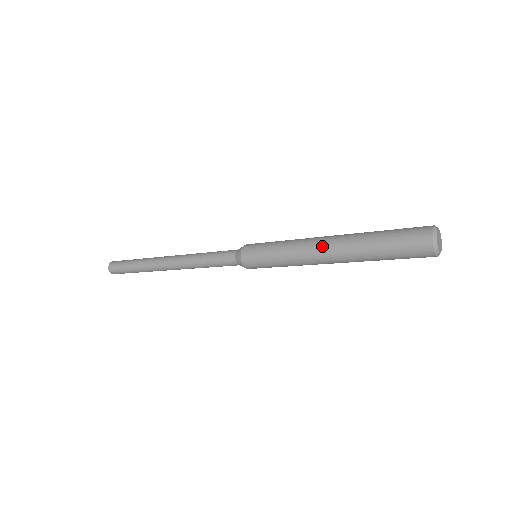
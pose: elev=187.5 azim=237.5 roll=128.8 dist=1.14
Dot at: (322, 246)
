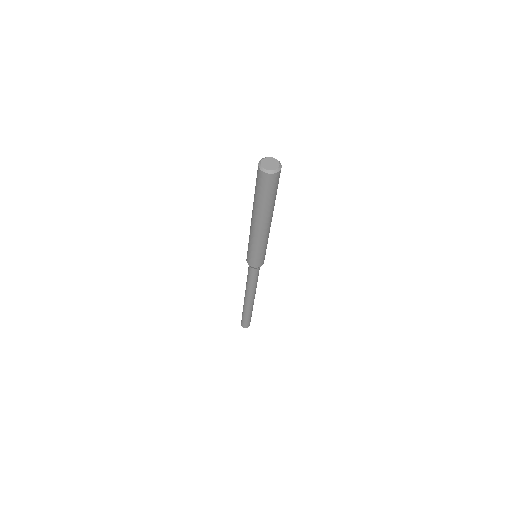
Dot at: occluded
